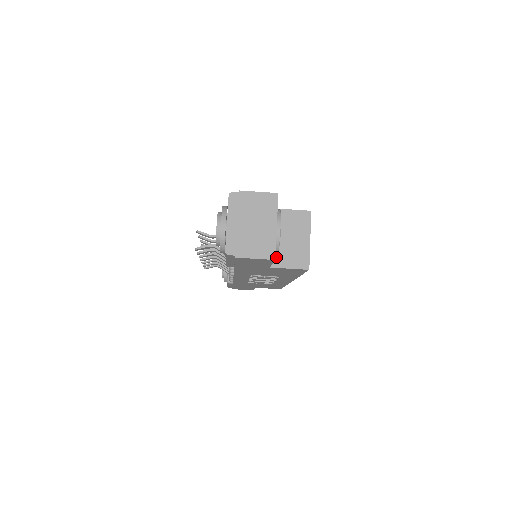
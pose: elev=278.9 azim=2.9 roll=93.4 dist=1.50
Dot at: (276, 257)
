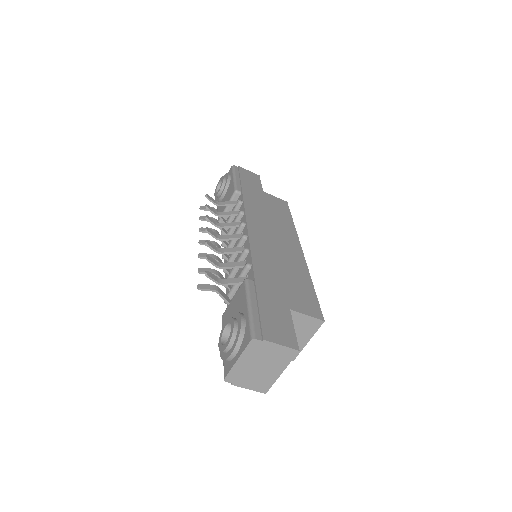
Dot at: occluded
